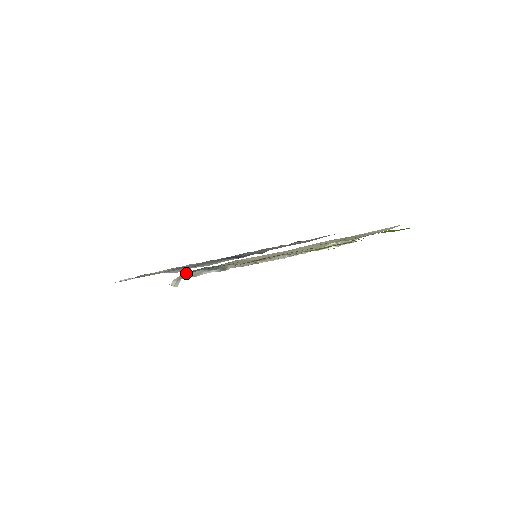
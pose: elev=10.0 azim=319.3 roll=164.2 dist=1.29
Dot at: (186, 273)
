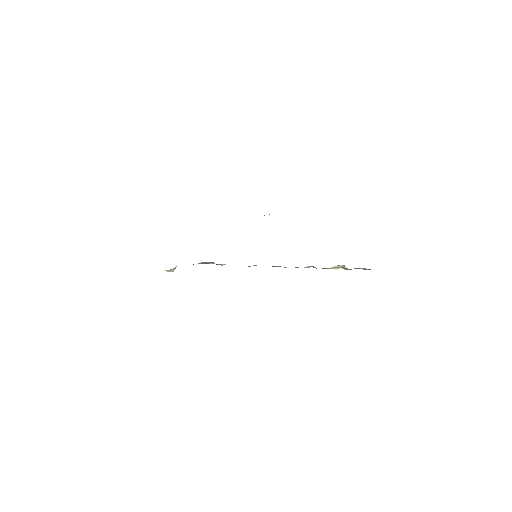
Dot at: occluded
